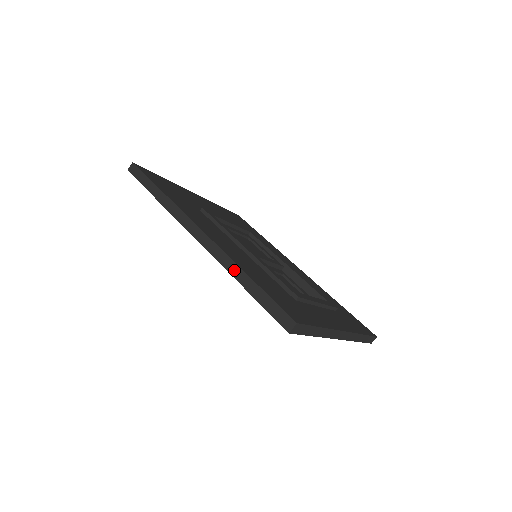
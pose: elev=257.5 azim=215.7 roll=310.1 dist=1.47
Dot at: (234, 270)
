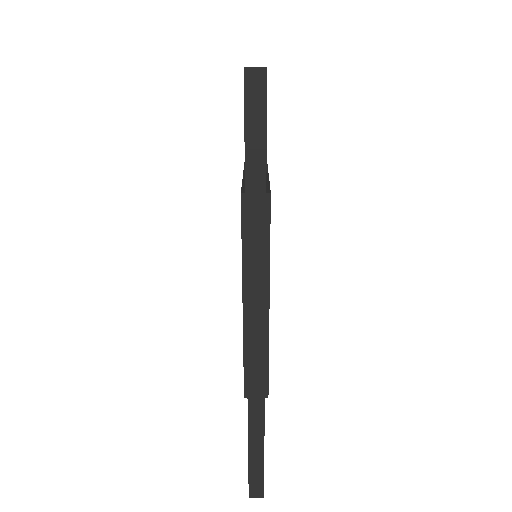
Dot at: (256, 410)
